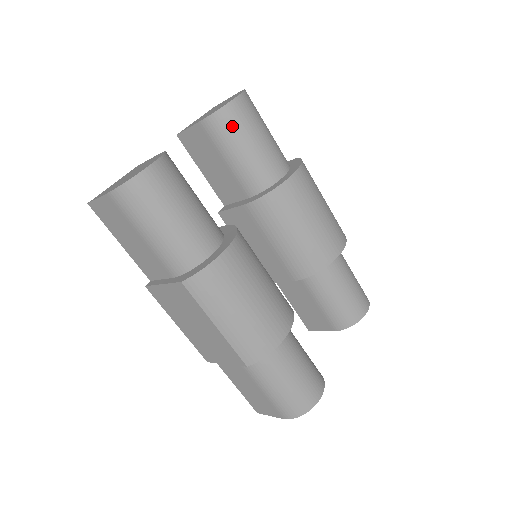
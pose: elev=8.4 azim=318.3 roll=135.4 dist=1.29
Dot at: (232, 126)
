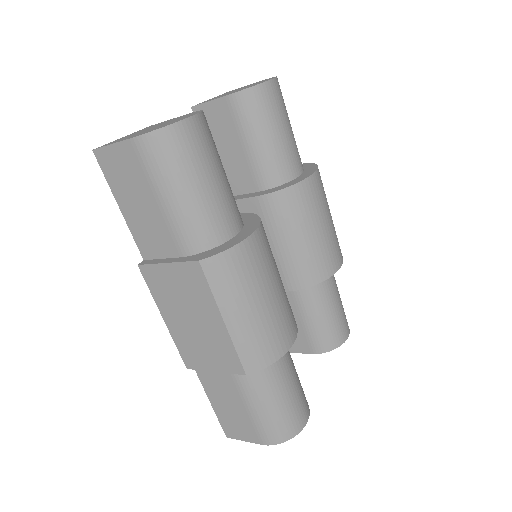
Dot at: (262, 108)
